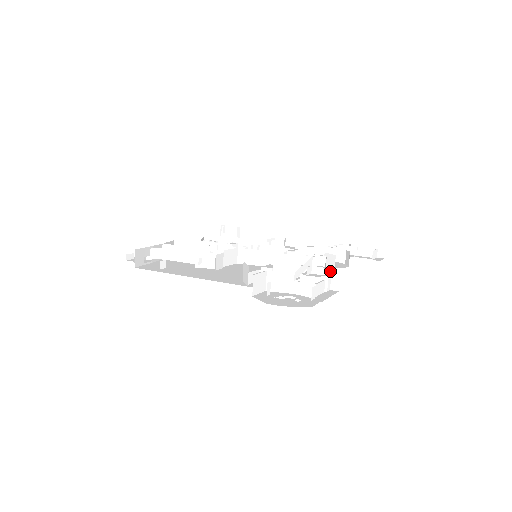
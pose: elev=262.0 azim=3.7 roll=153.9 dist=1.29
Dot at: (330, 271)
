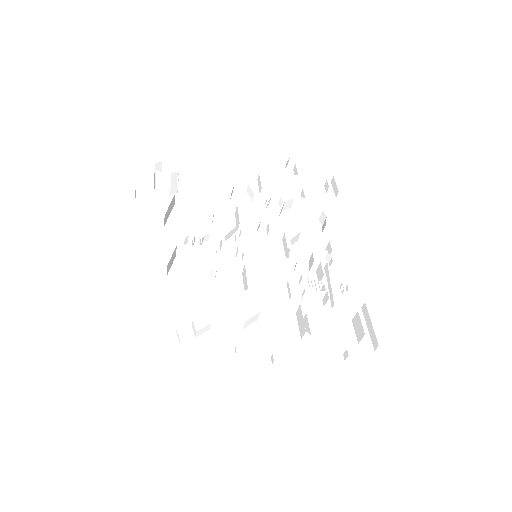
Dot at: occluded
